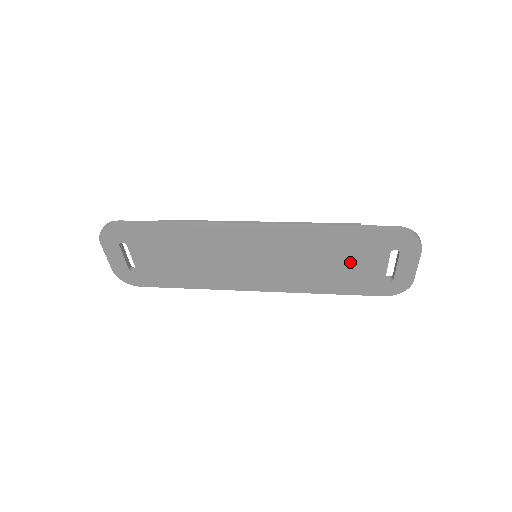
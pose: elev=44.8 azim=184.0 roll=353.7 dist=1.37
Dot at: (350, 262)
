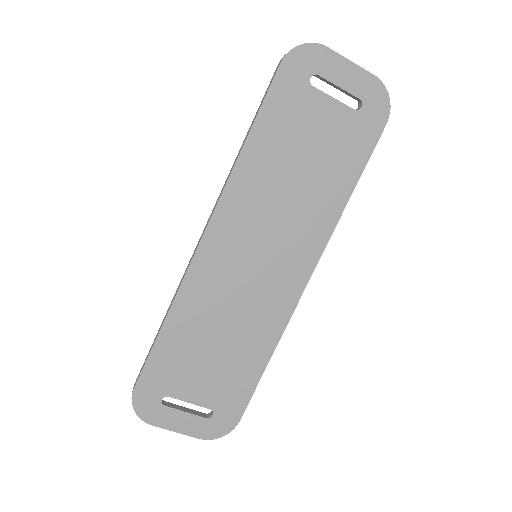
Dot at: (308, 142)
